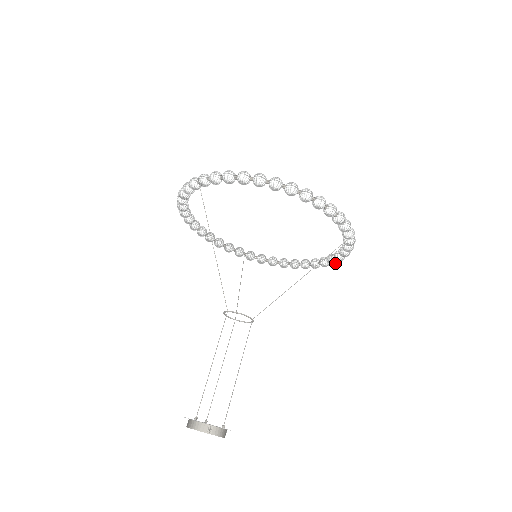
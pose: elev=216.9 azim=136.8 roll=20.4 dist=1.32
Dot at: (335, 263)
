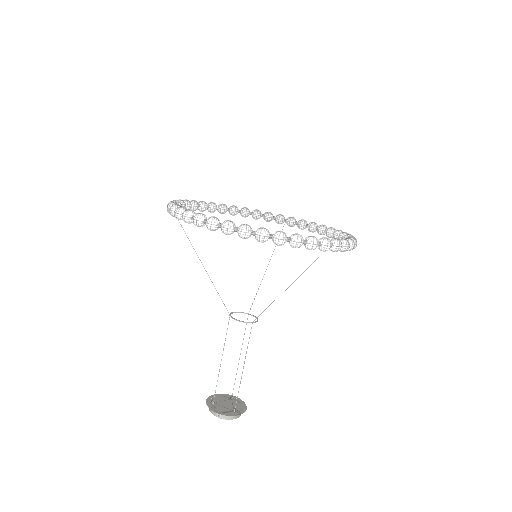
Dot at: occluded
